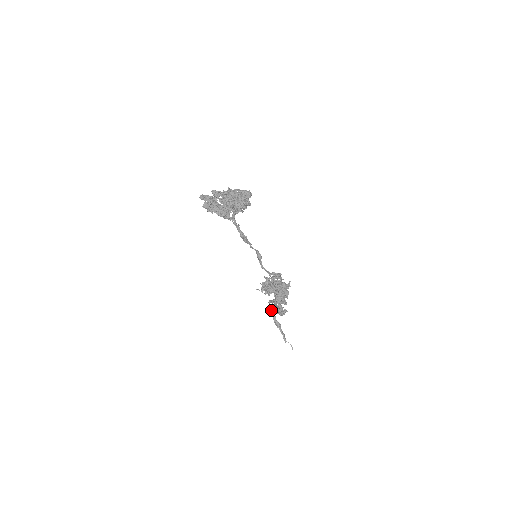
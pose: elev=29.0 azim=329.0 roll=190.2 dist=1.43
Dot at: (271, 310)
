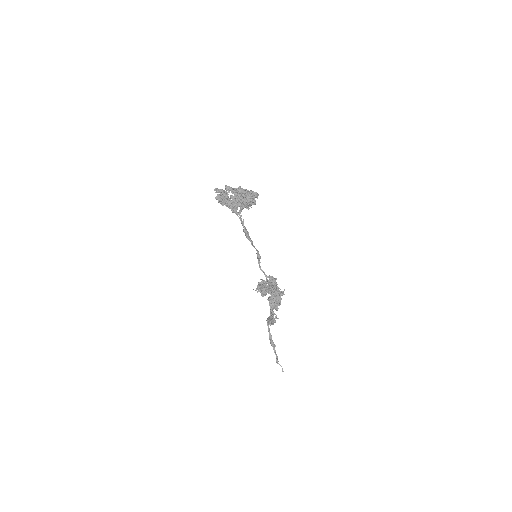
Dot at: (268, 329)
